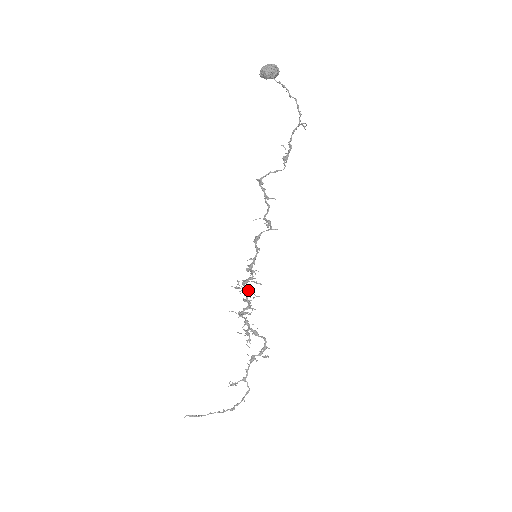
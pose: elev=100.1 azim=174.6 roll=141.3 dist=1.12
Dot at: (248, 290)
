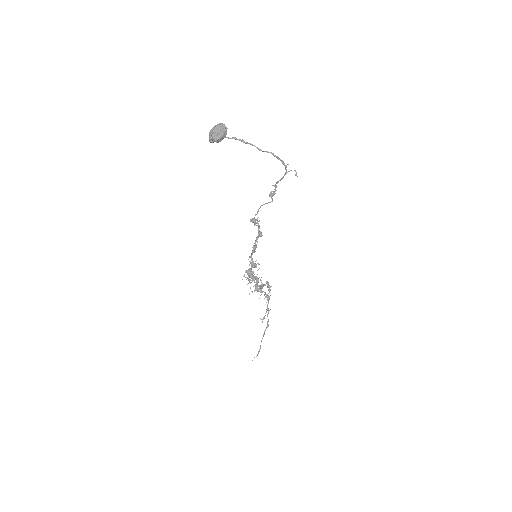
Dot at: occluded
